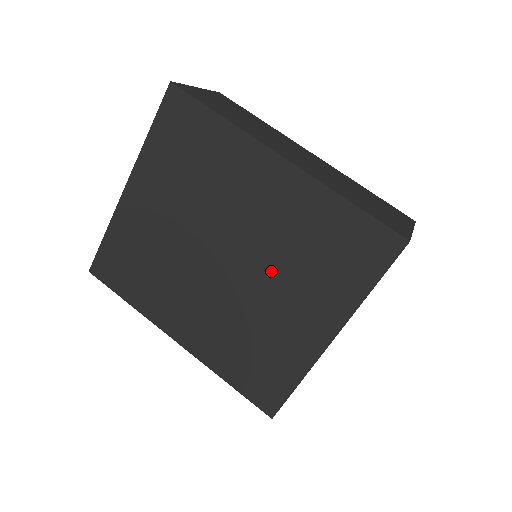
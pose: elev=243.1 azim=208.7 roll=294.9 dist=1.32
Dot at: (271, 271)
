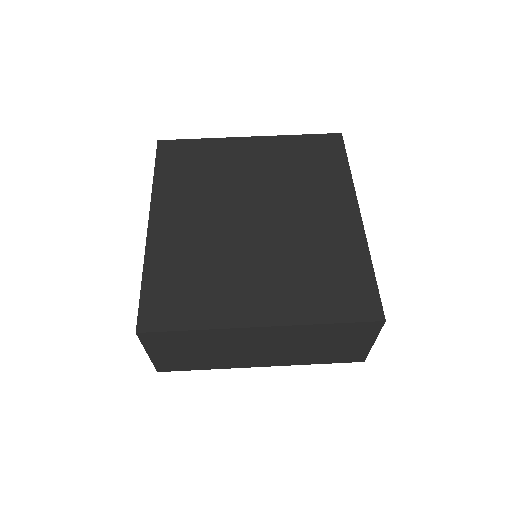
Dot at: (276, 251)
